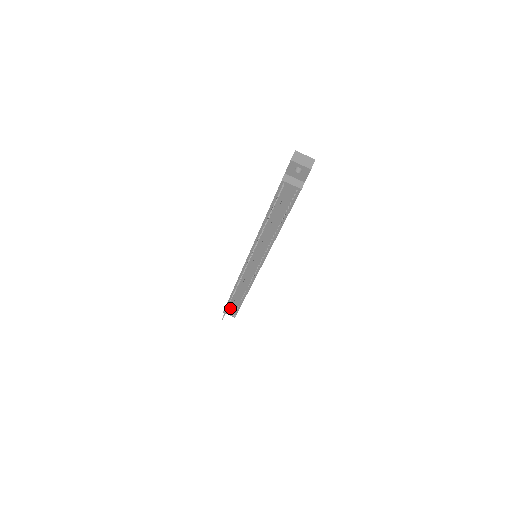
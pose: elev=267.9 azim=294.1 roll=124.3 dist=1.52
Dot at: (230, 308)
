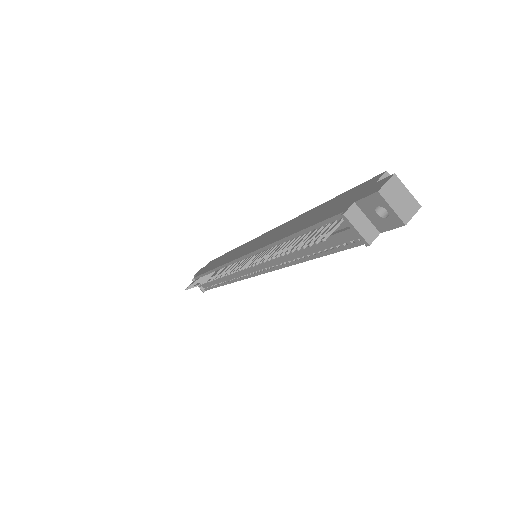
Dot at: occluded
